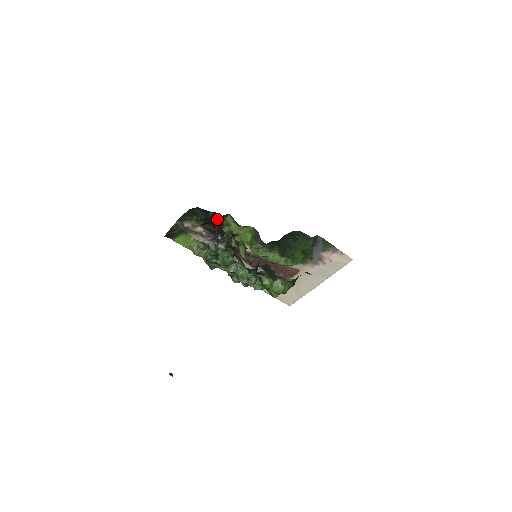
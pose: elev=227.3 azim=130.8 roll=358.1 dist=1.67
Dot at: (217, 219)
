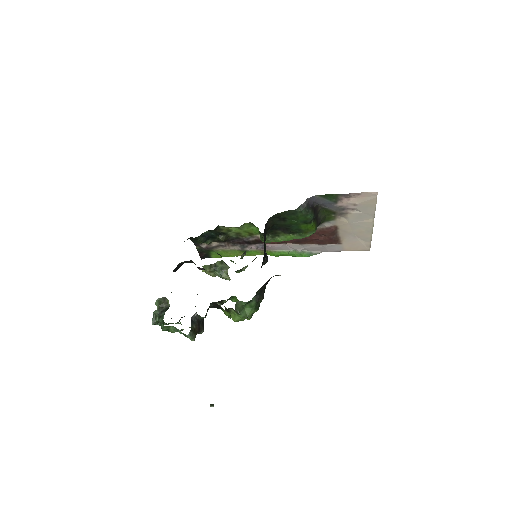
Dot at: (216, 232)
